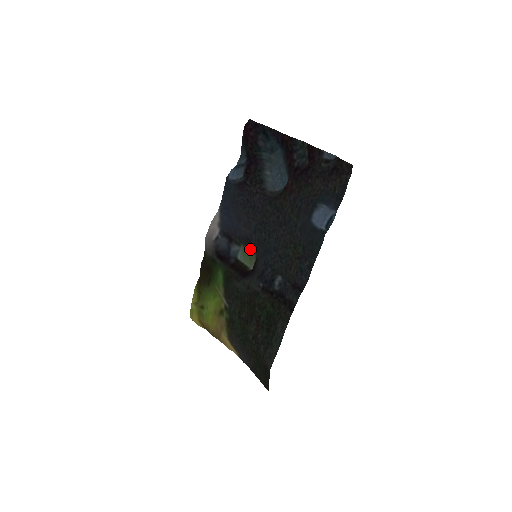
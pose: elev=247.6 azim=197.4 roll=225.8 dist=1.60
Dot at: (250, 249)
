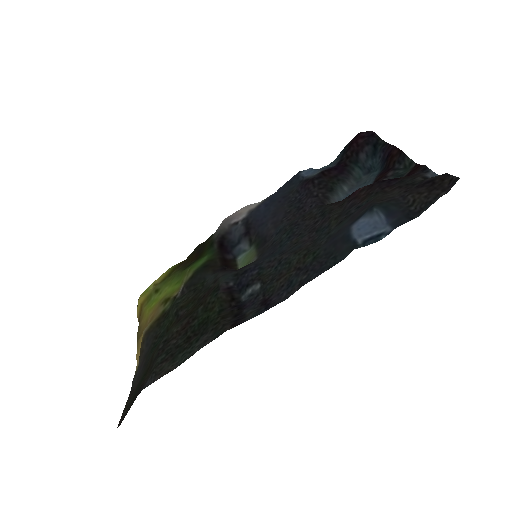
Dot at: (257, 251)
